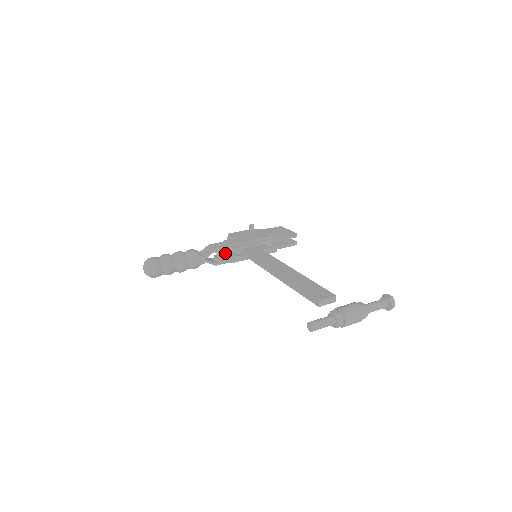
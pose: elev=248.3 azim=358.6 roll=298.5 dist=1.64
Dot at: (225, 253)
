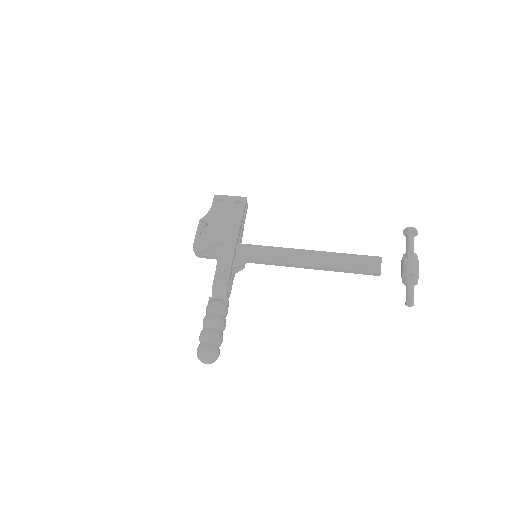
Dot at: occluded
